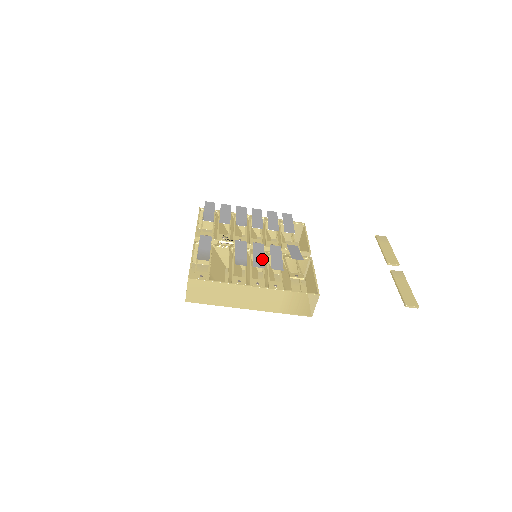
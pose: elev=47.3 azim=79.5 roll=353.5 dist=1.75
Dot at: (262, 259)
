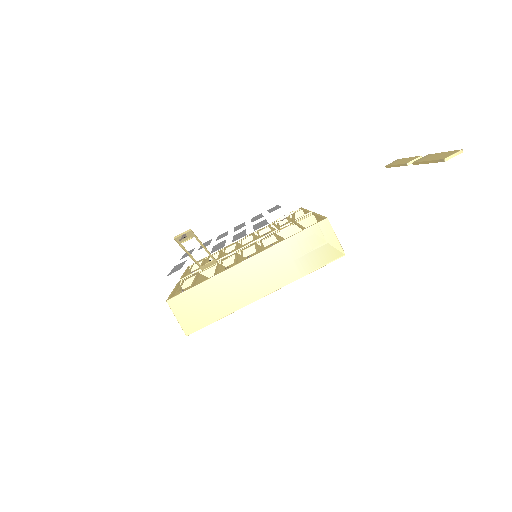
Dot at: (243, 234)
